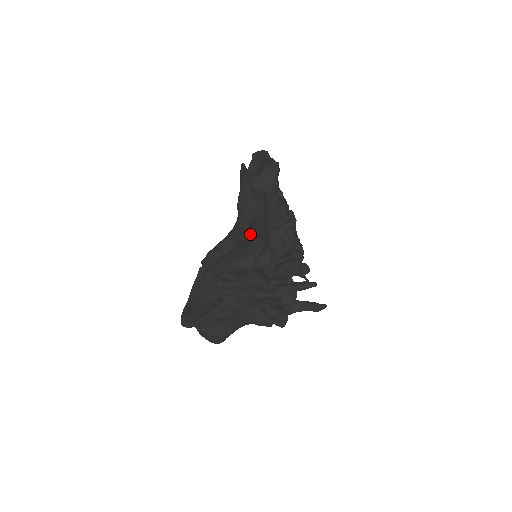
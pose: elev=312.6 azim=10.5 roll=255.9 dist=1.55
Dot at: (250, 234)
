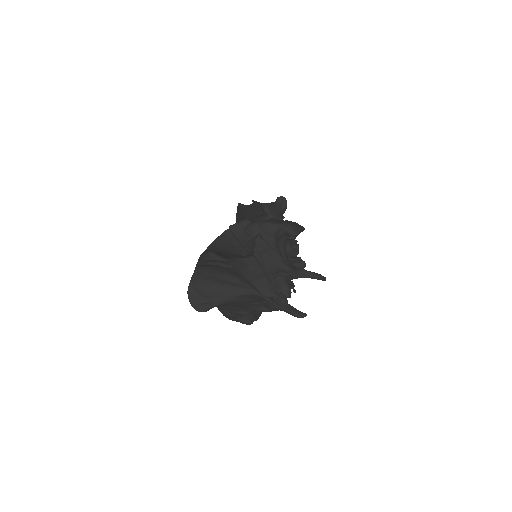
Dot at: occluded
